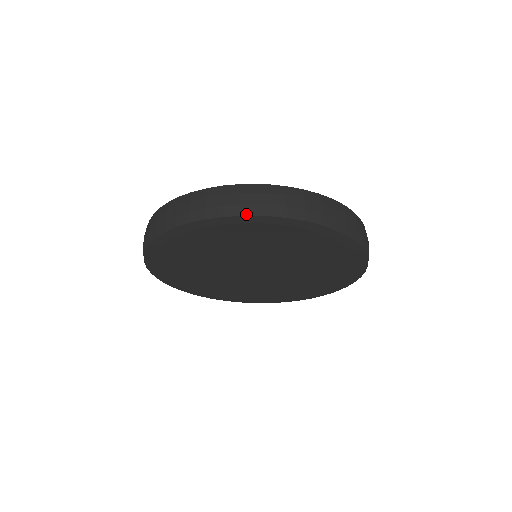
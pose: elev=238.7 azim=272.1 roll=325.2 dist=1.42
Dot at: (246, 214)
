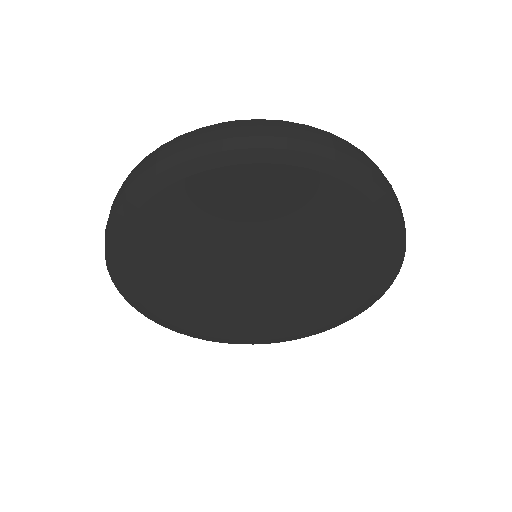
Dot at: (206, 153)
